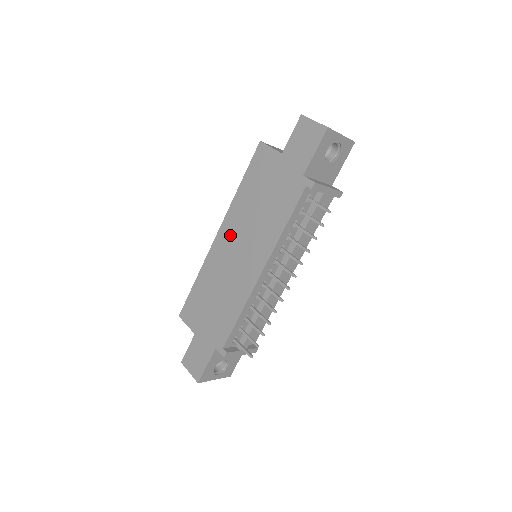
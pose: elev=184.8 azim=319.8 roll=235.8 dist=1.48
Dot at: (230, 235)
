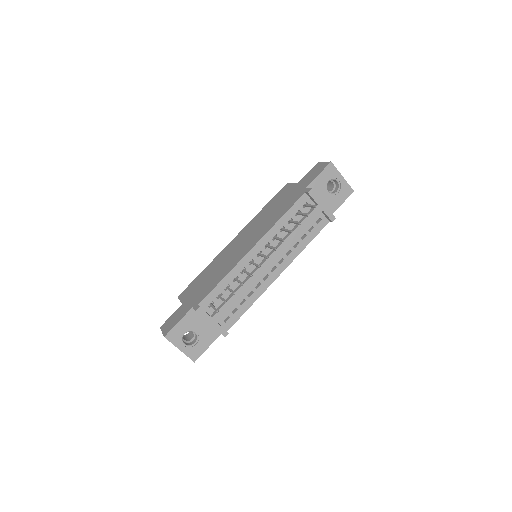
Dot at: (242, 235)
